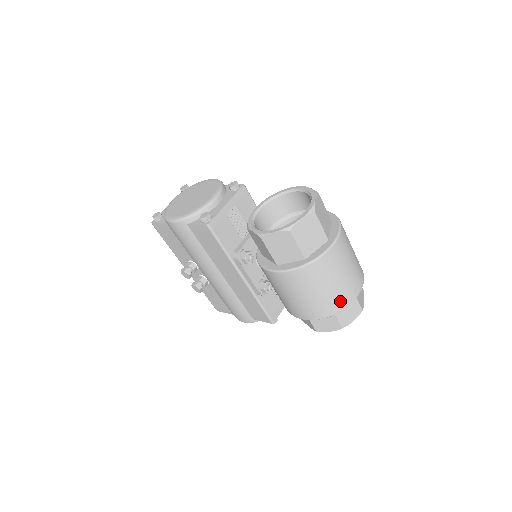
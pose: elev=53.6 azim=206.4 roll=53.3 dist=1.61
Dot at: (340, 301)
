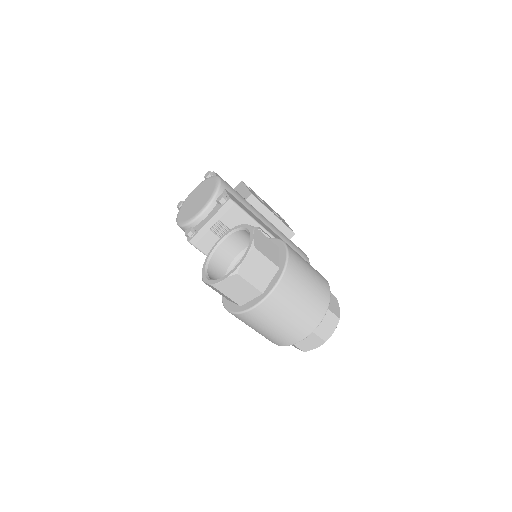
Dot at: (286, 339)
